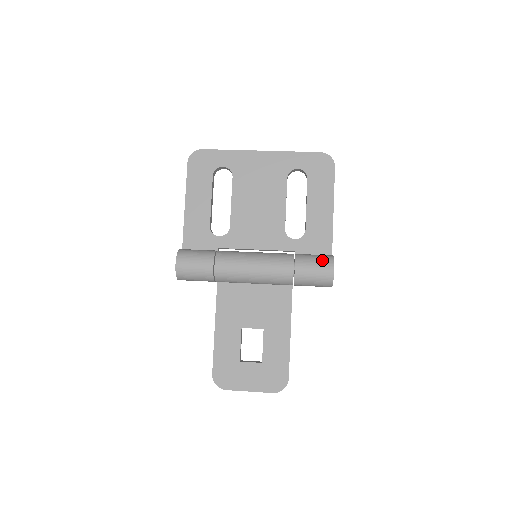
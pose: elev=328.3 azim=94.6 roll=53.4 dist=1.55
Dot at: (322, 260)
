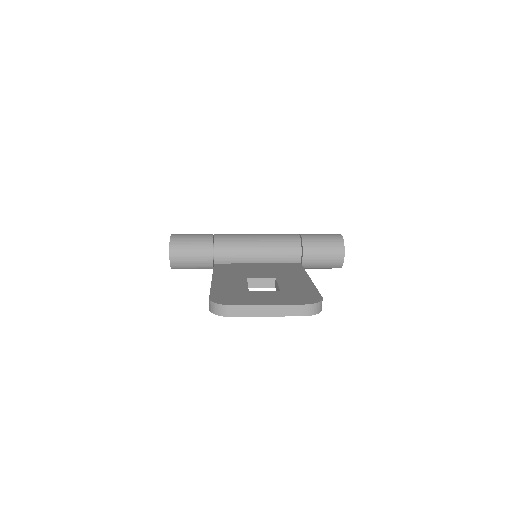
Dot at: occluded
